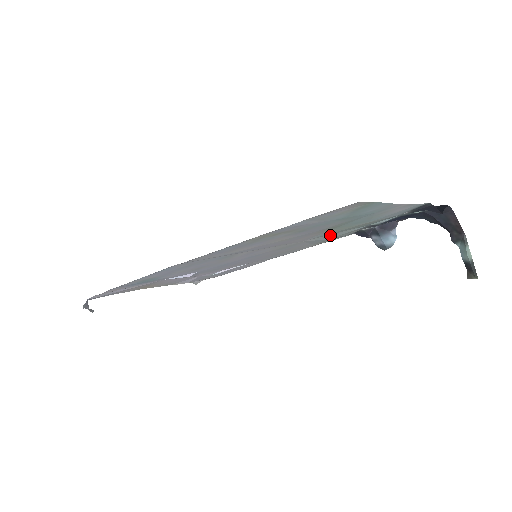
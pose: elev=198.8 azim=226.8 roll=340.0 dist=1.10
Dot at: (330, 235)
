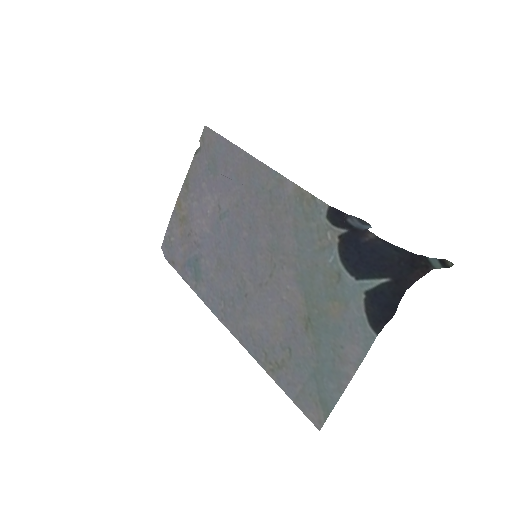
Dot at: (307, 260)
